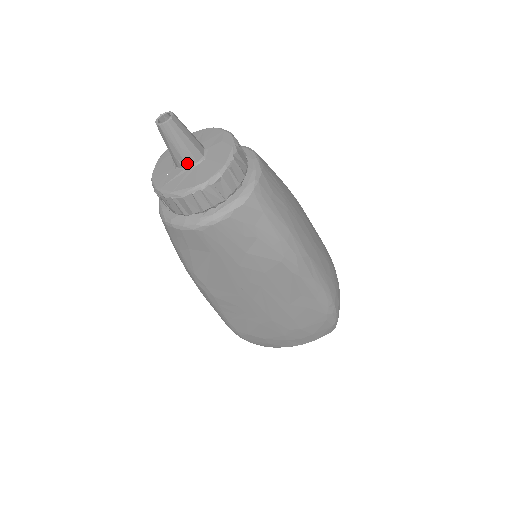
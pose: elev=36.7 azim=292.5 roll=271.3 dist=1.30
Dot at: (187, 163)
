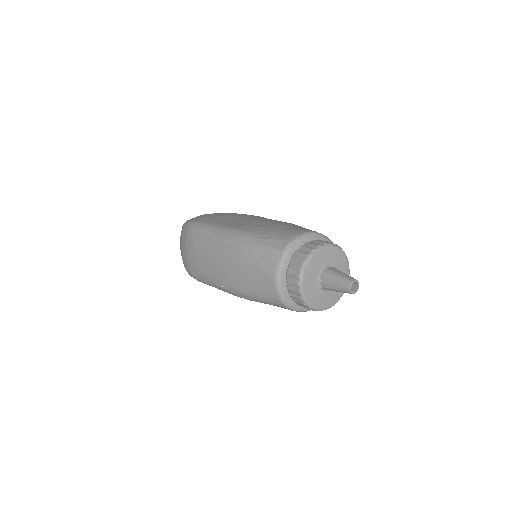
Dot at: occluded
